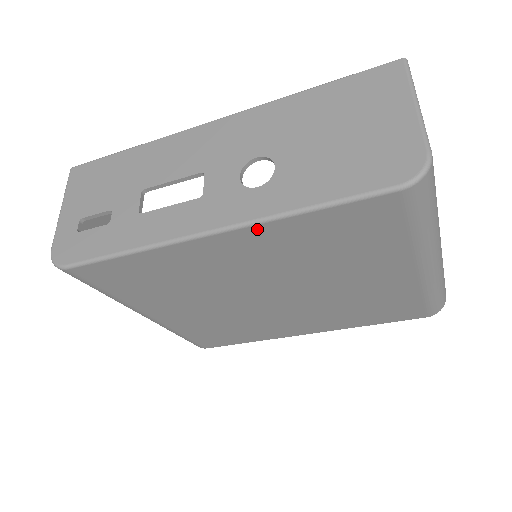
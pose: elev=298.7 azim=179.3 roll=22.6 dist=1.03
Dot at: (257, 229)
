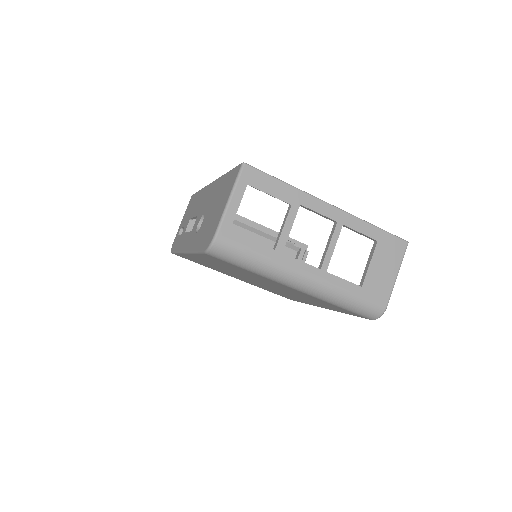
Dot at: (194, 255)
